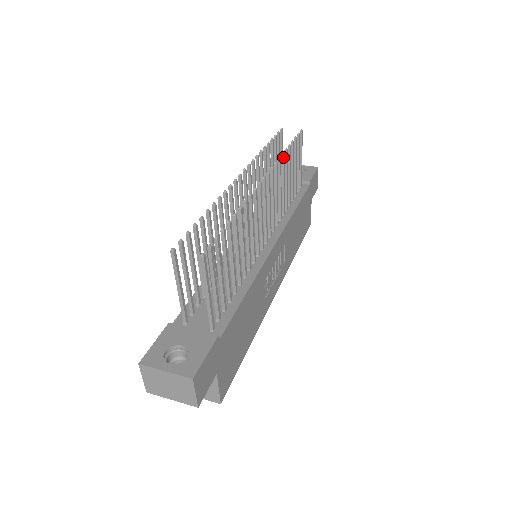
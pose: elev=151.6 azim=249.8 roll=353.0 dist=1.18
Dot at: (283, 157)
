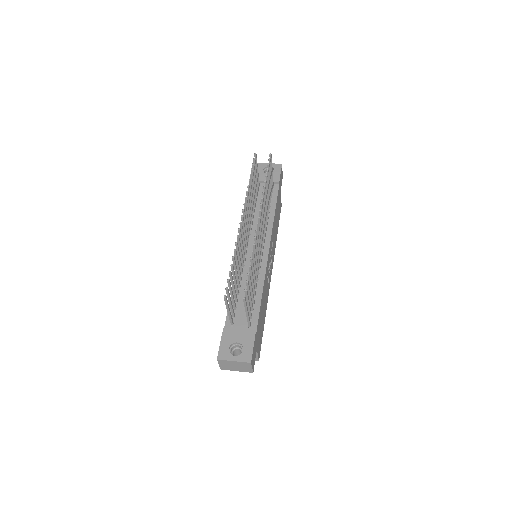
Dot at: (265, 189)
